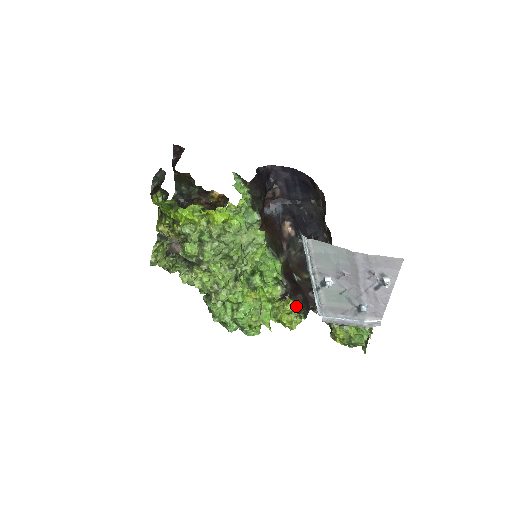
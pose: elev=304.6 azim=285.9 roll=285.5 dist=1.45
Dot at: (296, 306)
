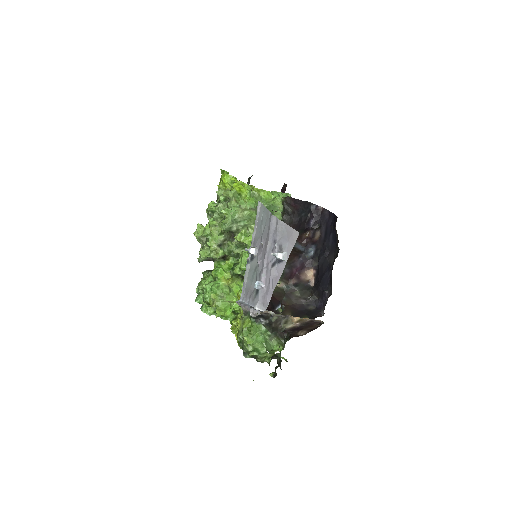
Dot at: occluded
